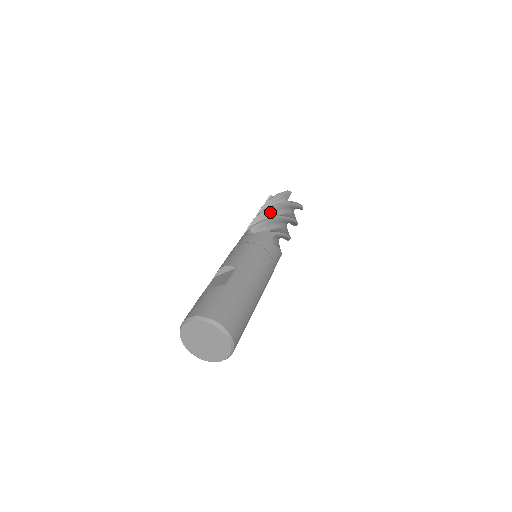
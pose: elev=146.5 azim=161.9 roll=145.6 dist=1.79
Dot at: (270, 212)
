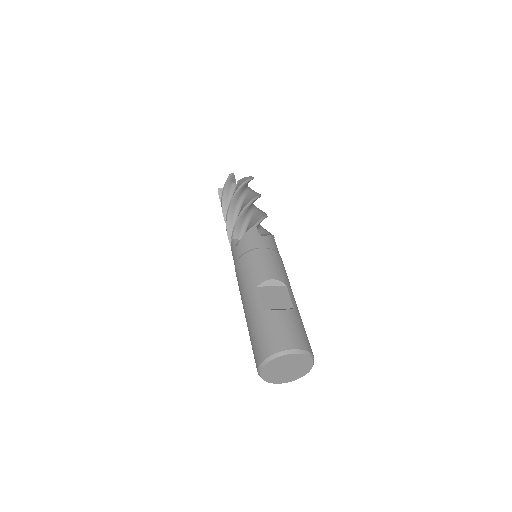
Dot at: occluded
